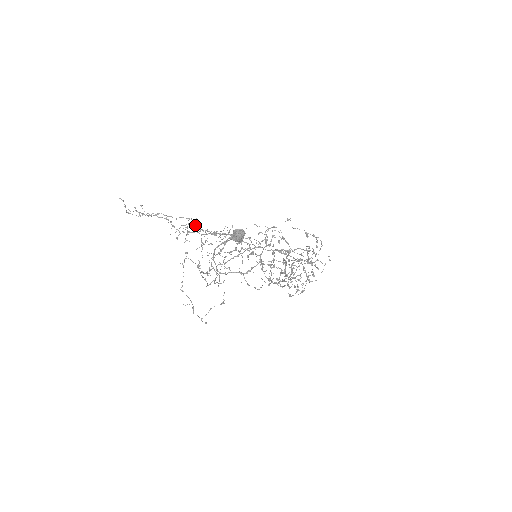
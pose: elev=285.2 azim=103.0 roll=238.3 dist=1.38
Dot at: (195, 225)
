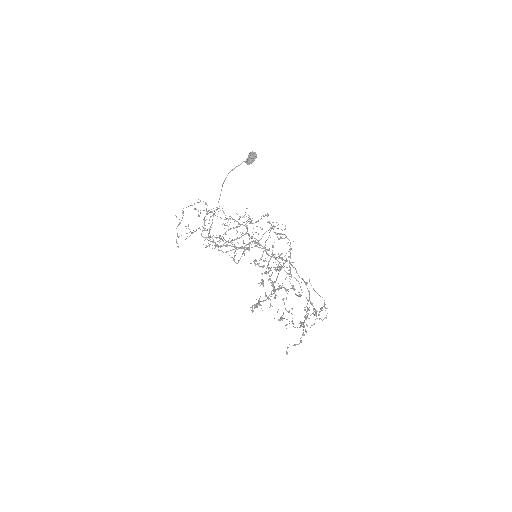
Dot at: (225, 217)
